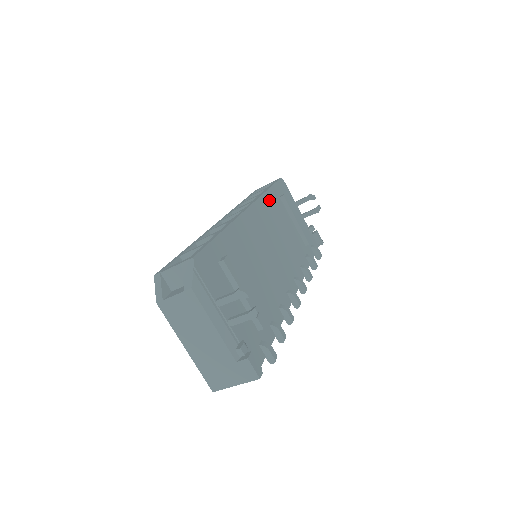
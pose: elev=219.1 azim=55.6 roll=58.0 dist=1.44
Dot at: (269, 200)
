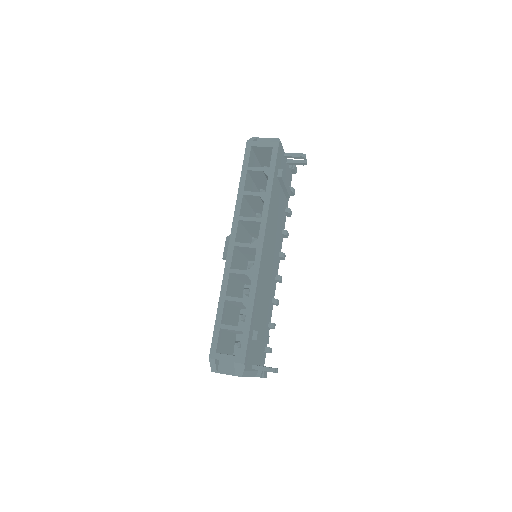
Dot at: (272, 201)
